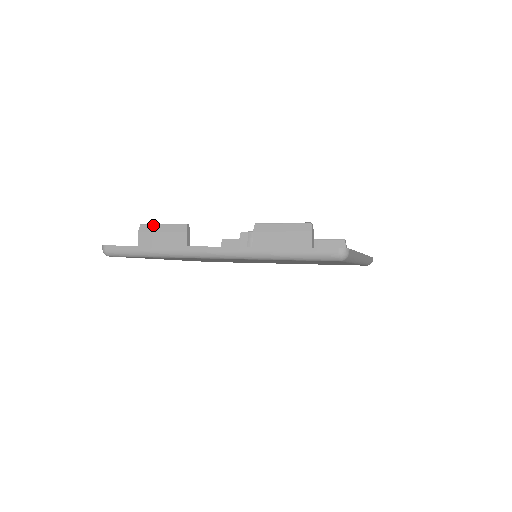
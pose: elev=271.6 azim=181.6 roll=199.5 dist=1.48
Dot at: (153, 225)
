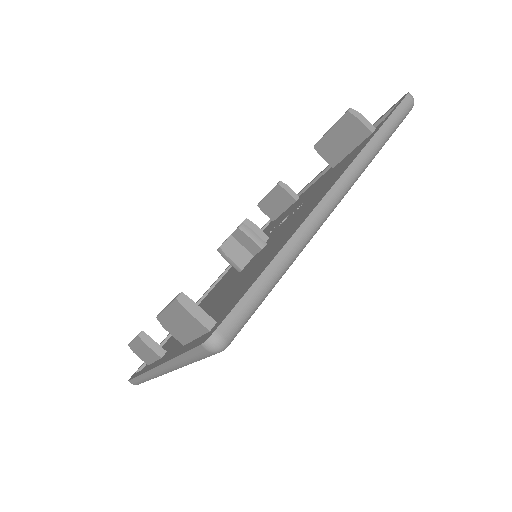
Dot at: (131, 344)
